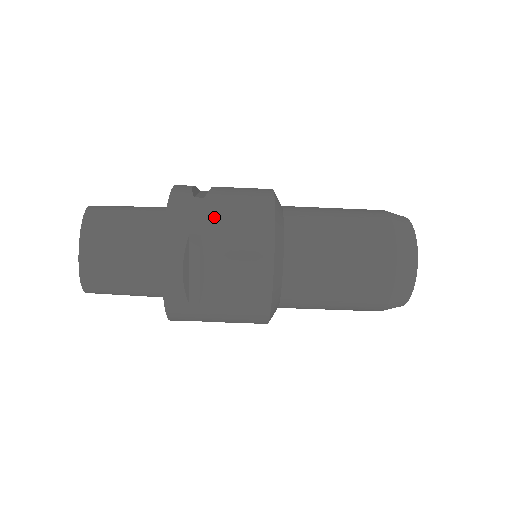
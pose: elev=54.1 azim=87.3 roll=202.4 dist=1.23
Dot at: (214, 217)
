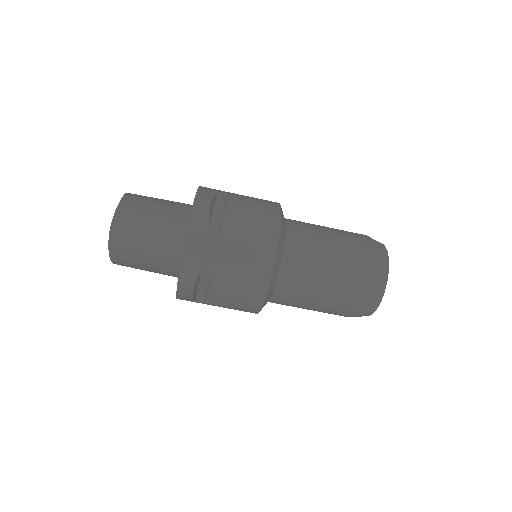
Dot at: occluded
